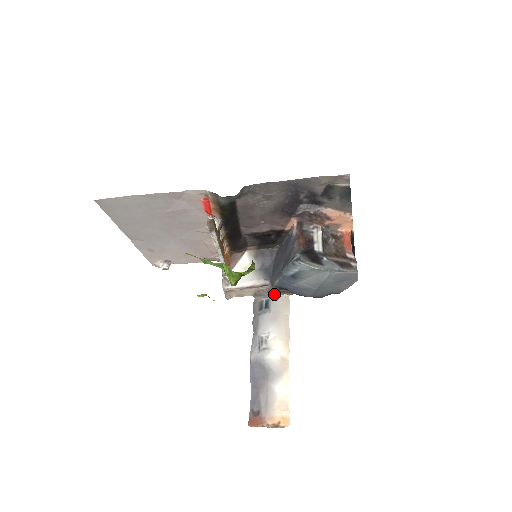
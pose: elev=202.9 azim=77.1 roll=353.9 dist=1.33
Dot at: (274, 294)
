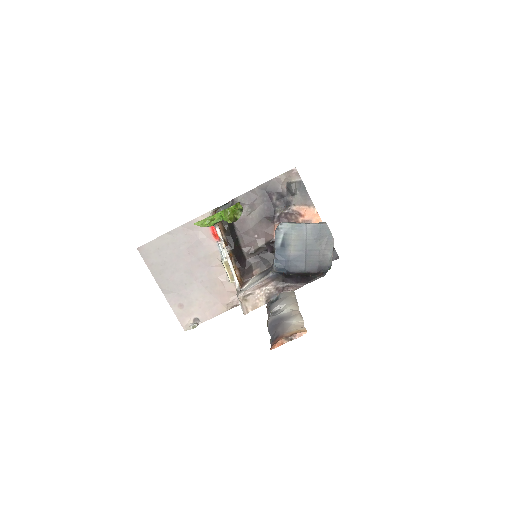
Dot at: (281, 292)
